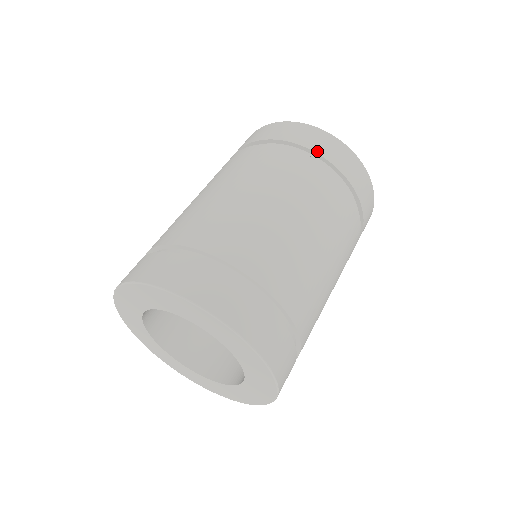
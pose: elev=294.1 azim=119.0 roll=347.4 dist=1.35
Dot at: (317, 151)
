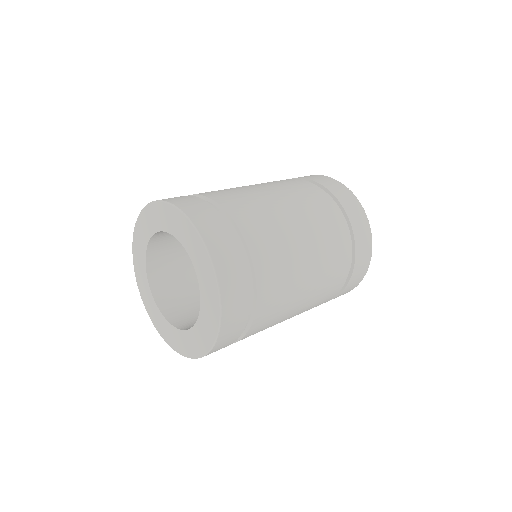
Dot at: (356, 240)
